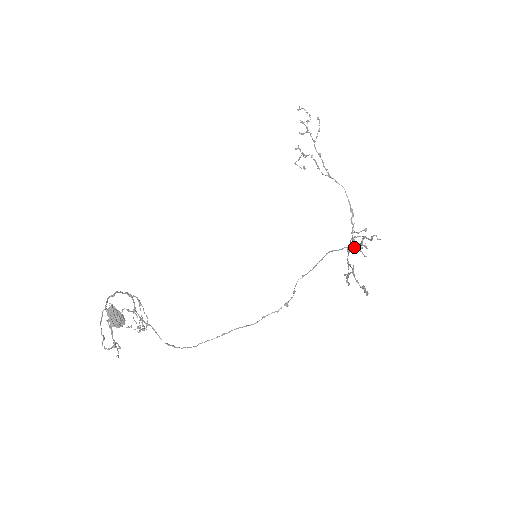
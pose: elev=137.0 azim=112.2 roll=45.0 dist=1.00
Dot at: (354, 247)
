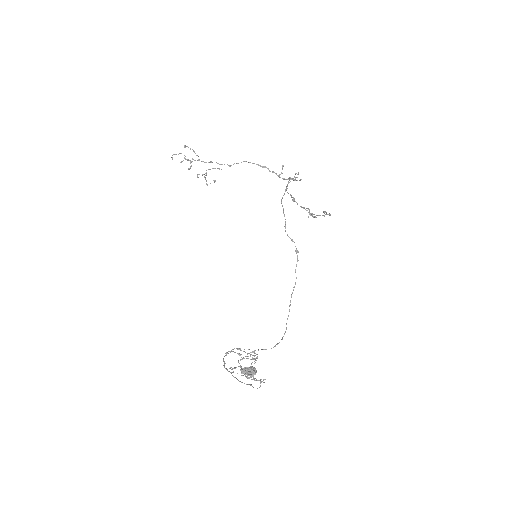
Dot at: (289, 182)
